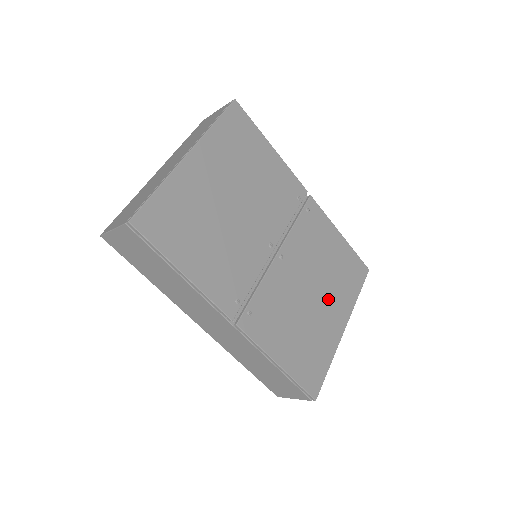
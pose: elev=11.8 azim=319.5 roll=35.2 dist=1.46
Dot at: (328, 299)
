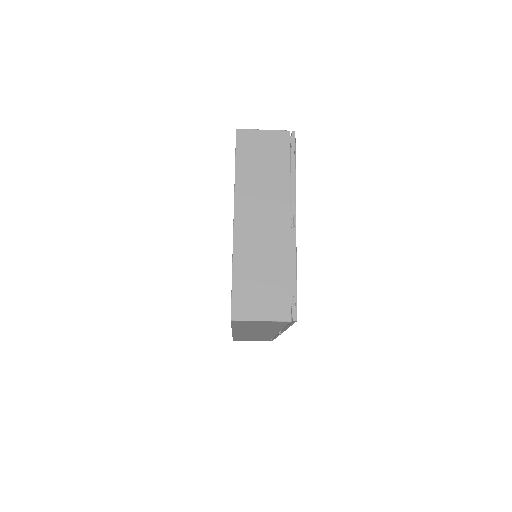
Dot at: occluded
